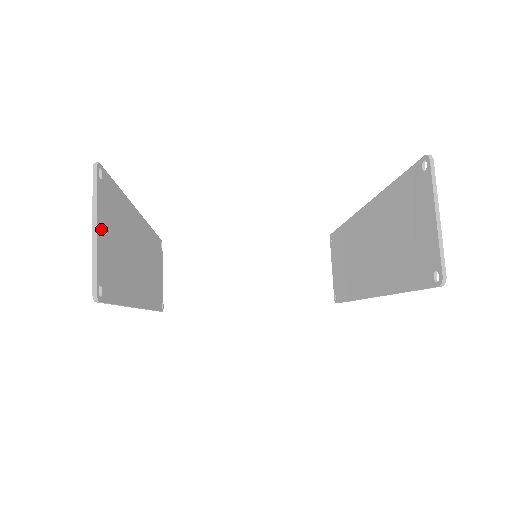
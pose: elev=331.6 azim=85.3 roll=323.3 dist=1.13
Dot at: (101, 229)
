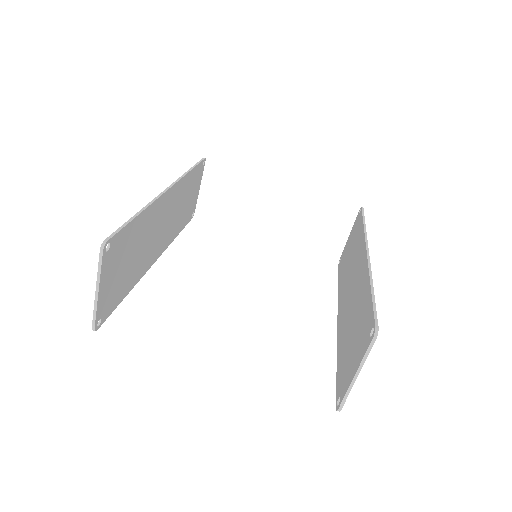
Dot at: (105, 283)
